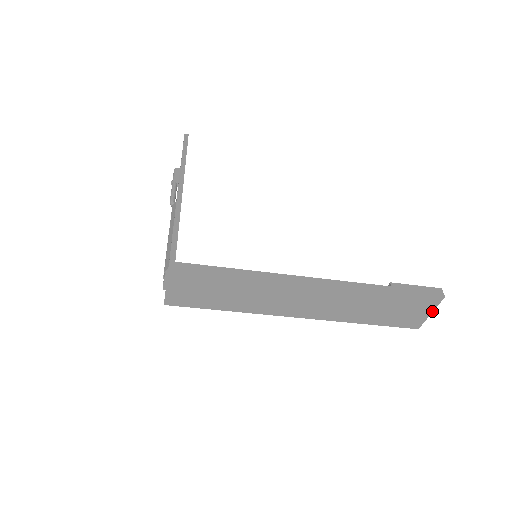
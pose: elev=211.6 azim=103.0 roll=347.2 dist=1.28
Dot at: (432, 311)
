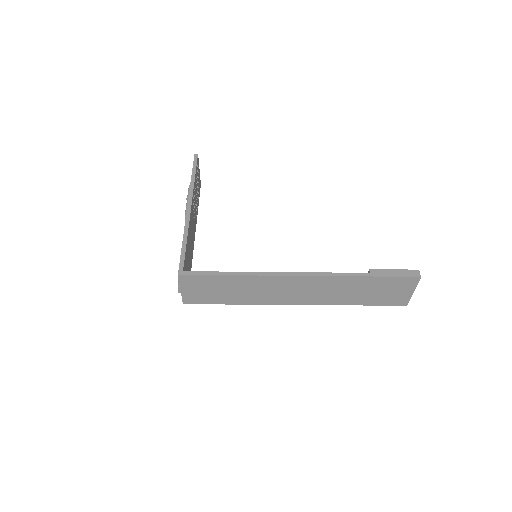
Dot at: (414, 290)
